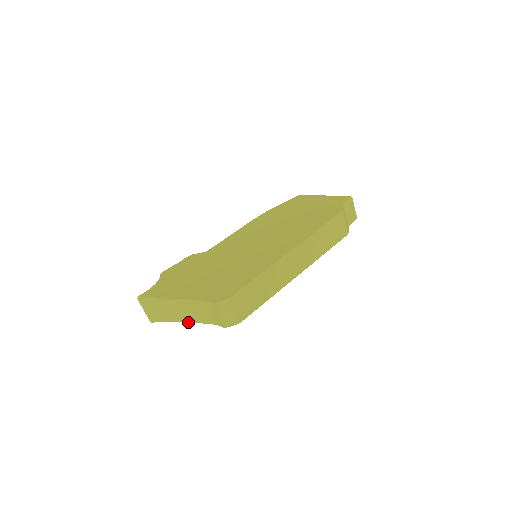
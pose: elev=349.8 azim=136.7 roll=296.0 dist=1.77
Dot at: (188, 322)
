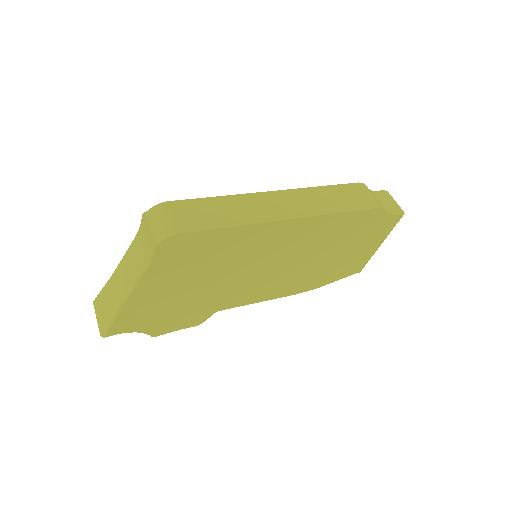
Dot at: (129, 289)
